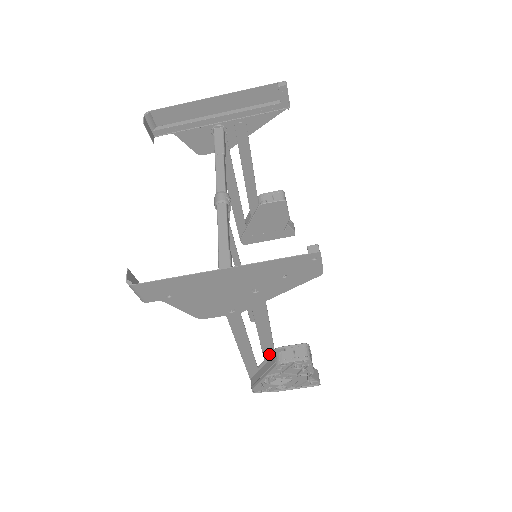
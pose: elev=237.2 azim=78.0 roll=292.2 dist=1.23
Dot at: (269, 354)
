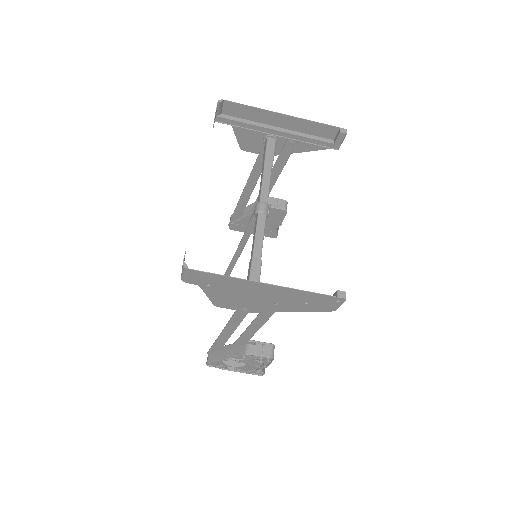
Dot at: (240, 343)
